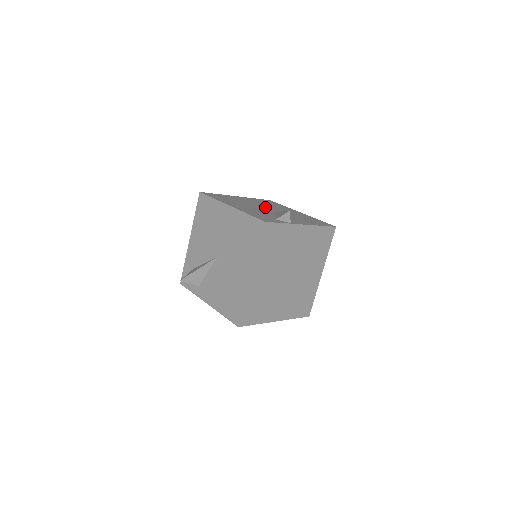
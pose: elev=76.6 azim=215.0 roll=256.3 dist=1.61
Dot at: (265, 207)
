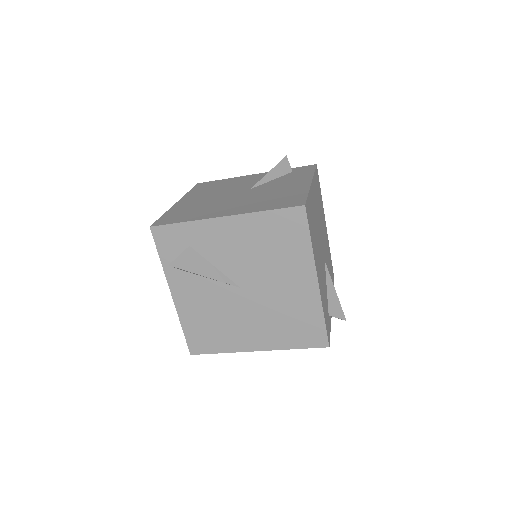
Dot at: occluded
